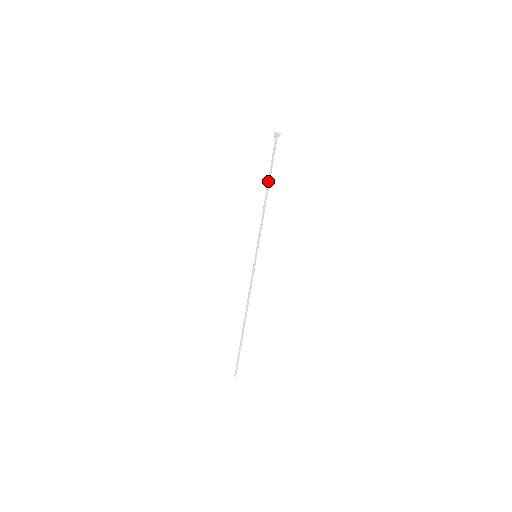
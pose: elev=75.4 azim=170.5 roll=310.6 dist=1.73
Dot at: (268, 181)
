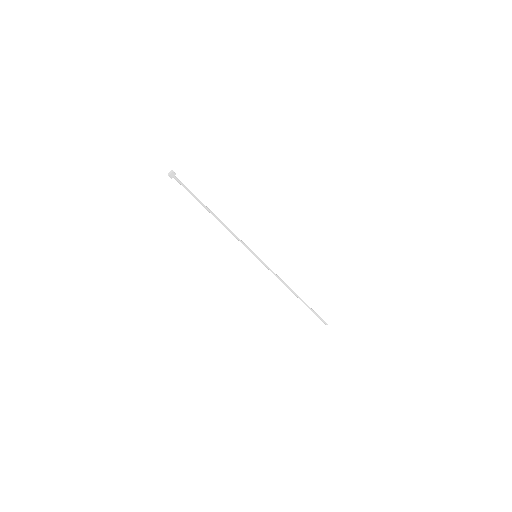
Dot at: (205, 208)
